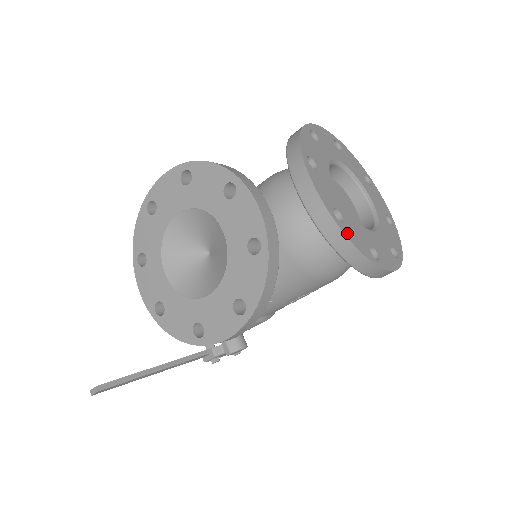
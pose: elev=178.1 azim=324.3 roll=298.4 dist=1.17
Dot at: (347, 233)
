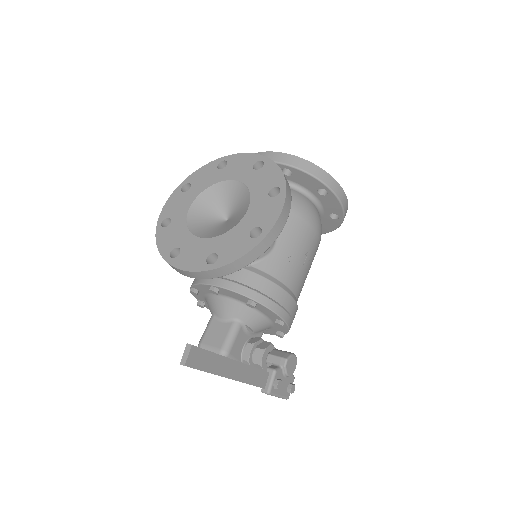
Dot at: (304, 162)
